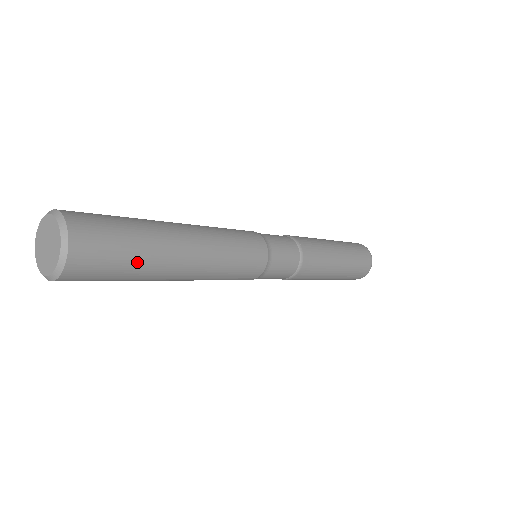
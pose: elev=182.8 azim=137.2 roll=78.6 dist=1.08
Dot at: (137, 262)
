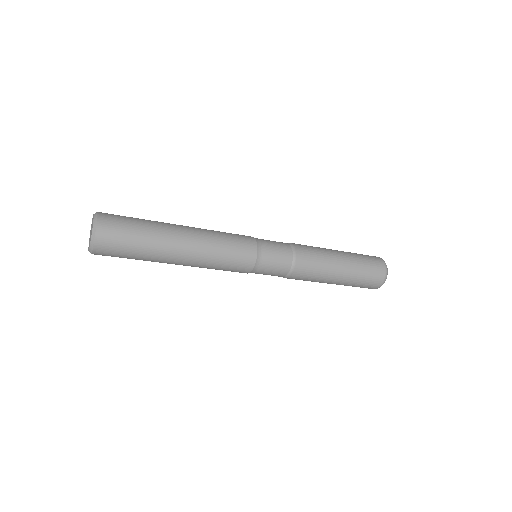
Dot at: (145, 225)
